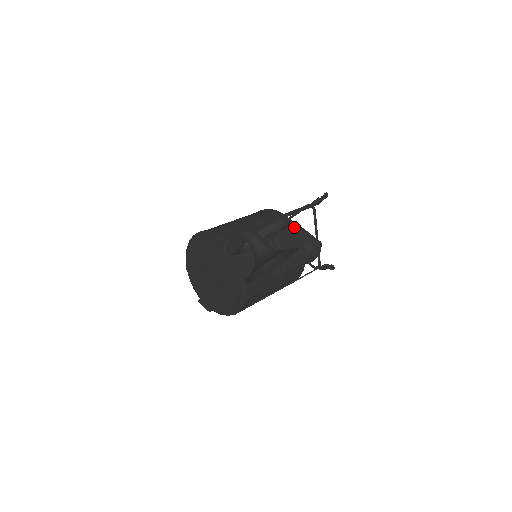
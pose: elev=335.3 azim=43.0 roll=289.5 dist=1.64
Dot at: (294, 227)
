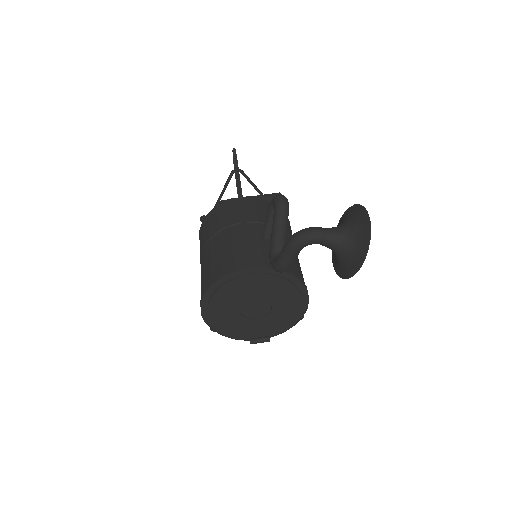
Dot at: (259, 200)
